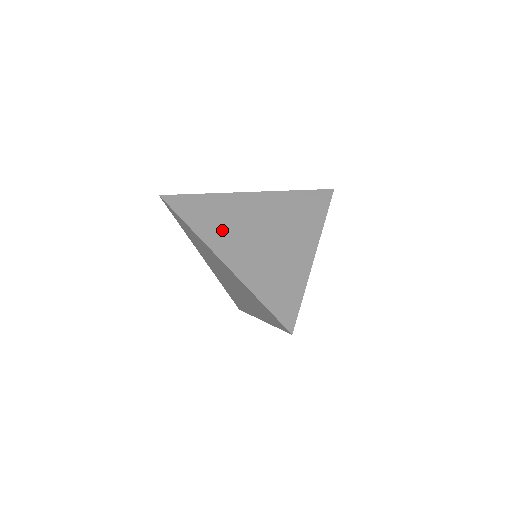
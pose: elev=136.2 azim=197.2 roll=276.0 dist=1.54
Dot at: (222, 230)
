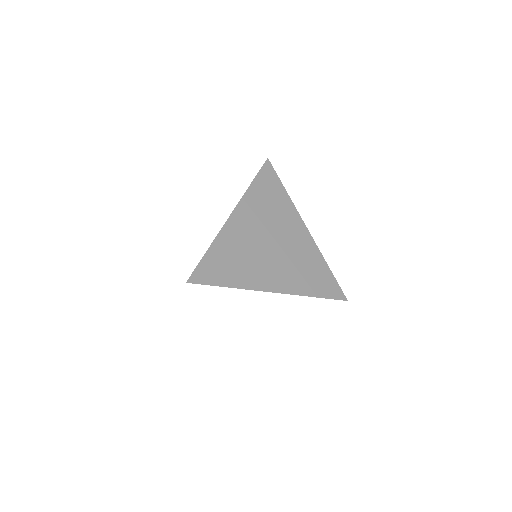
Dot at: (251, 268)
